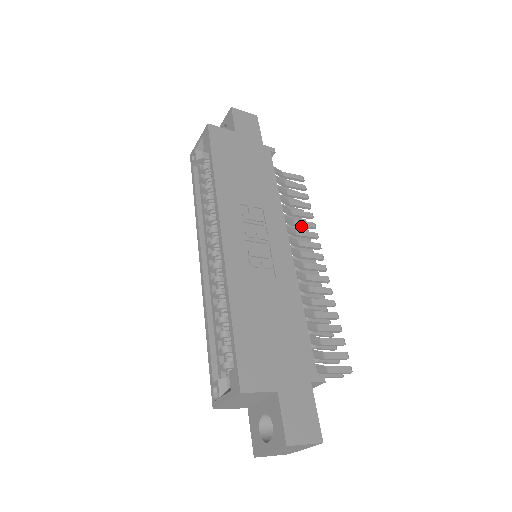
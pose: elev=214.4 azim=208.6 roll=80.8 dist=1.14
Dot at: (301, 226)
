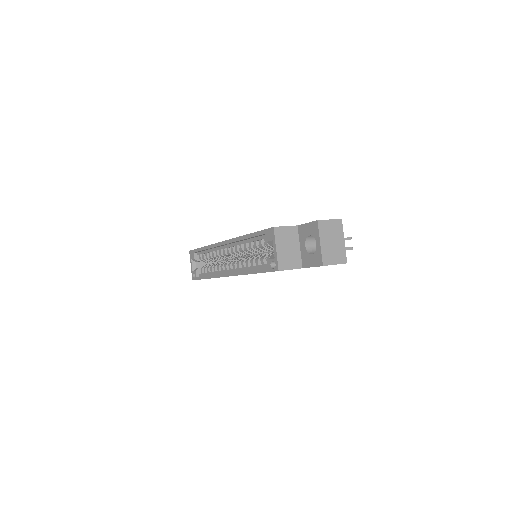
Dot at: occluded
